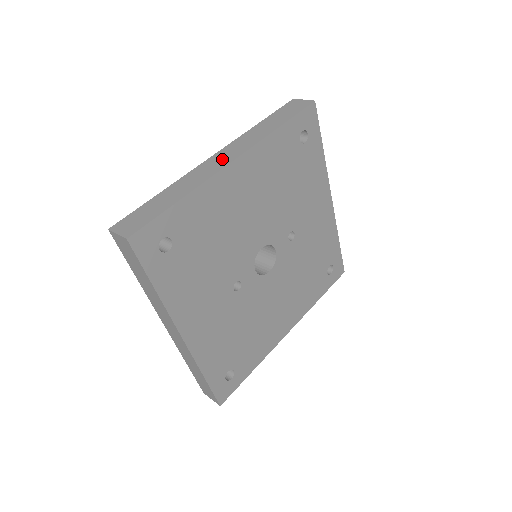
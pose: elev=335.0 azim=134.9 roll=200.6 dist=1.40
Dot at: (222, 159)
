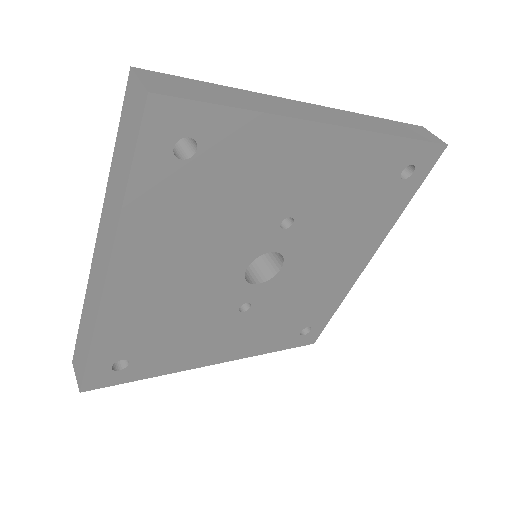
Dot at: (99, 269)
